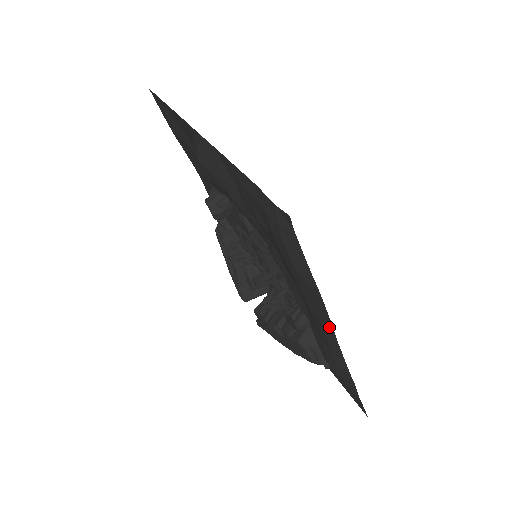
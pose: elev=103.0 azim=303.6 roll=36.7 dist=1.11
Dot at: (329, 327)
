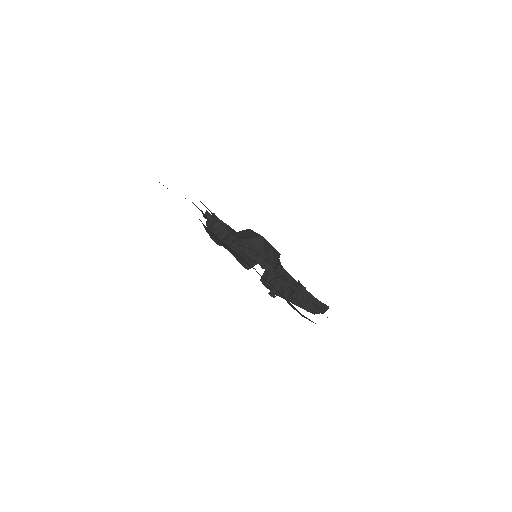
Dot at: occluded
